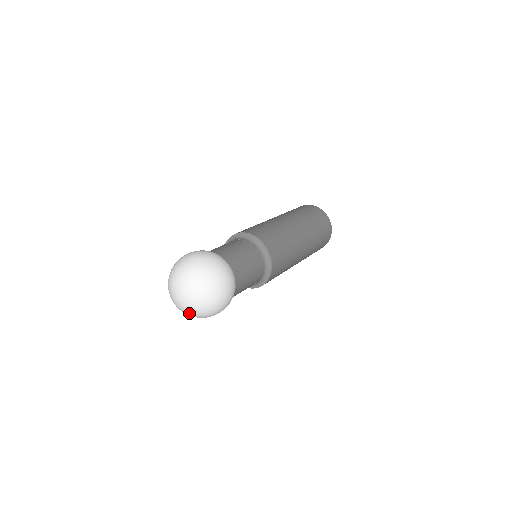
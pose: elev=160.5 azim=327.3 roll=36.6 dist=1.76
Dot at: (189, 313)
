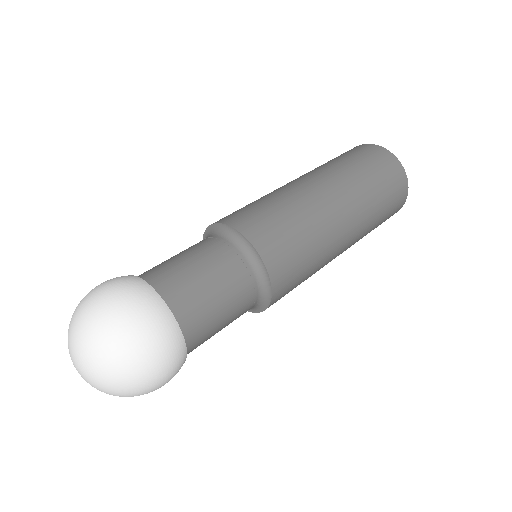
Dot at: (109, 394)
